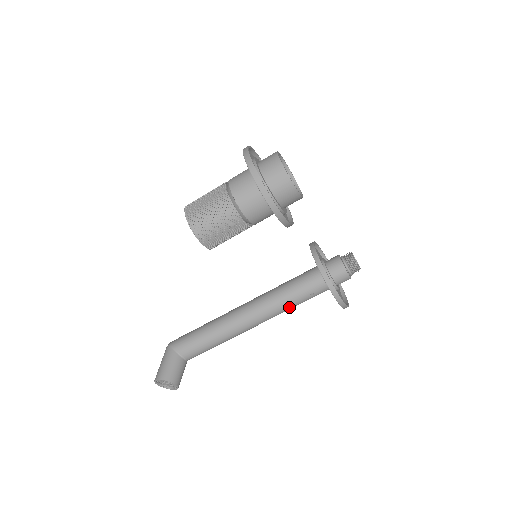
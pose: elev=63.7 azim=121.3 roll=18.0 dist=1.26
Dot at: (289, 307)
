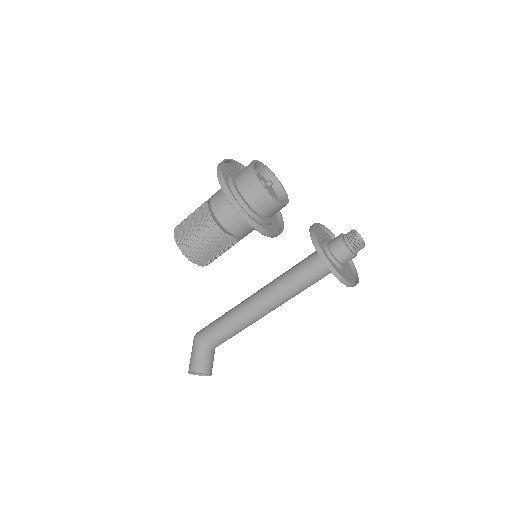
Dot at: (300, 291)
